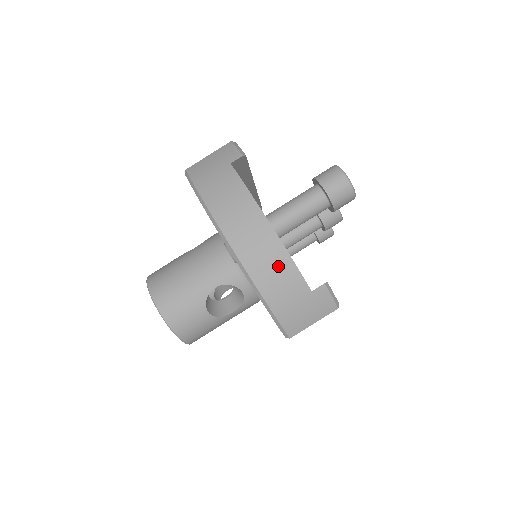
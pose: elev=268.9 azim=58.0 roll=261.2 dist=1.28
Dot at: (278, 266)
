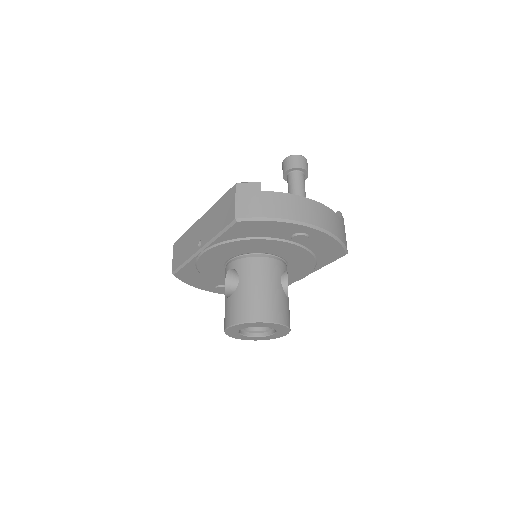
Dot at: (331, 217)
